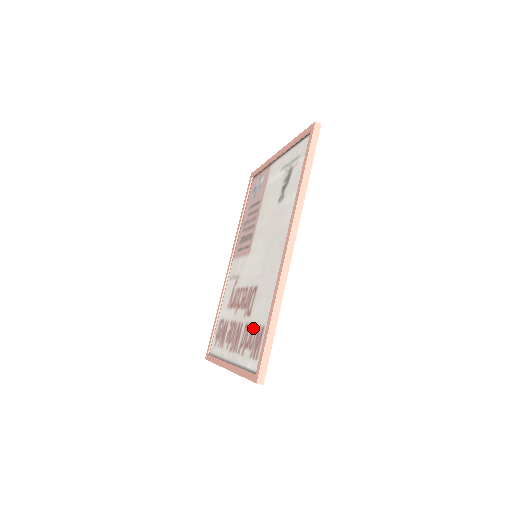
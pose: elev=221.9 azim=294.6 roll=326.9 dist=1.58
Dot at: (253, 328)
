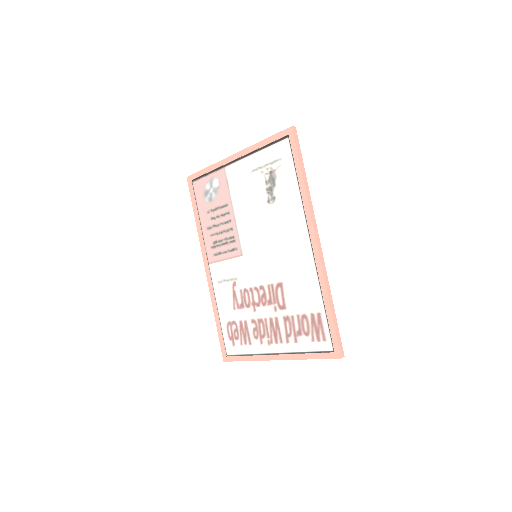
Dot at: (301, 318)
